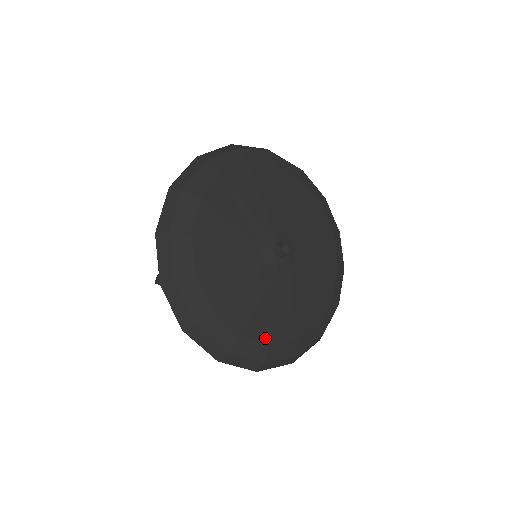
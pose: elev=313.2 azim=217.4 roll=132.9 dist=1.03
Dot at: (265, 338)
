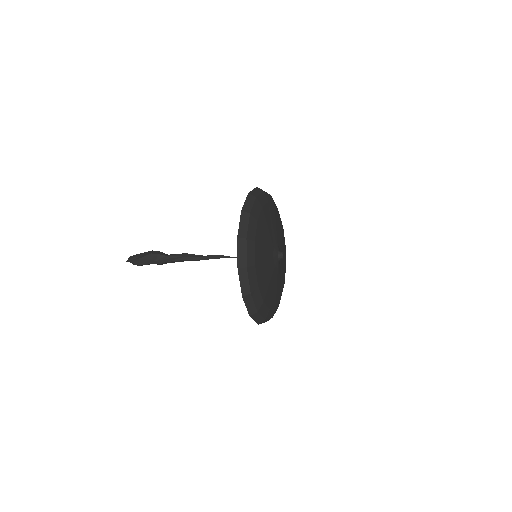
Dot at: (263, 297)
